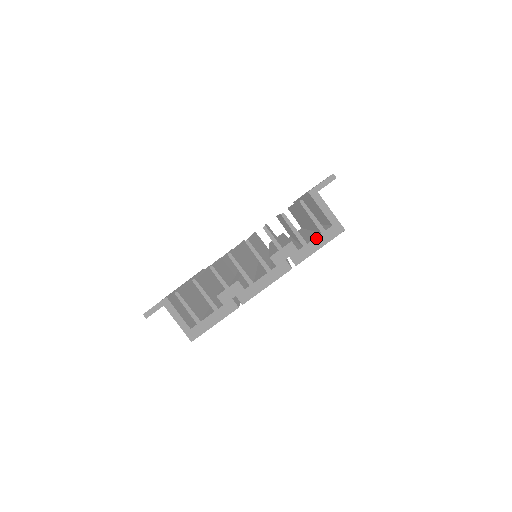
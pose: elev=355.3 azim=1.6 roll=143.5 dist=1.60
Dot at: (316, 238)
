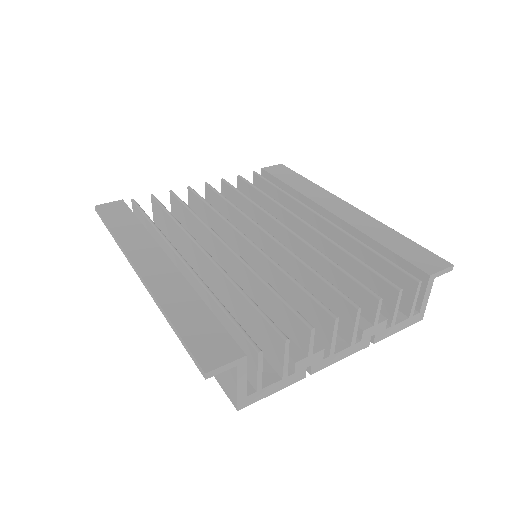
Dot at: (403, 321)
